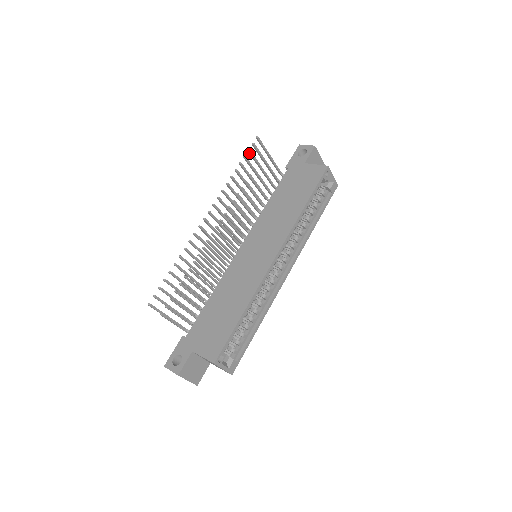
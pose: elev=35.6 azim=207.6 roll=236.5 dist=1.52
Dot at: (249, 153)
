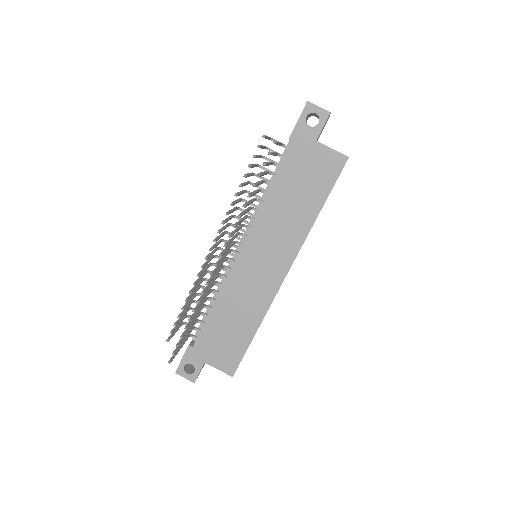
Dot at: (263, 165)
